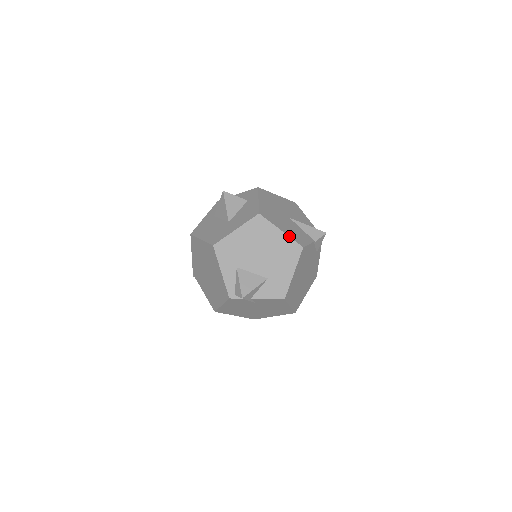
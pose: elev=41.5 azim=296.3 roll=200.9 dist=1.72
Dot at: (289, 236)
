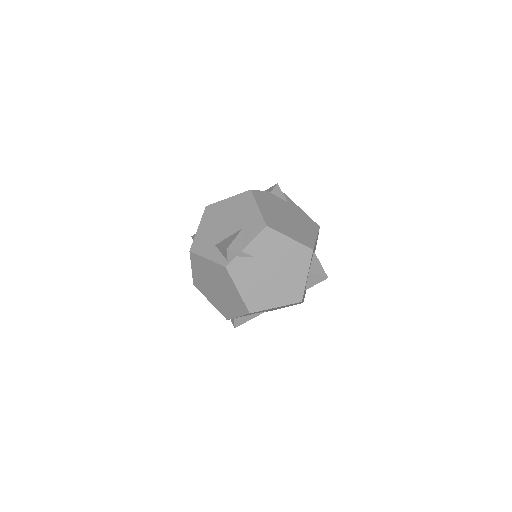
Dot at: (236, 195)
